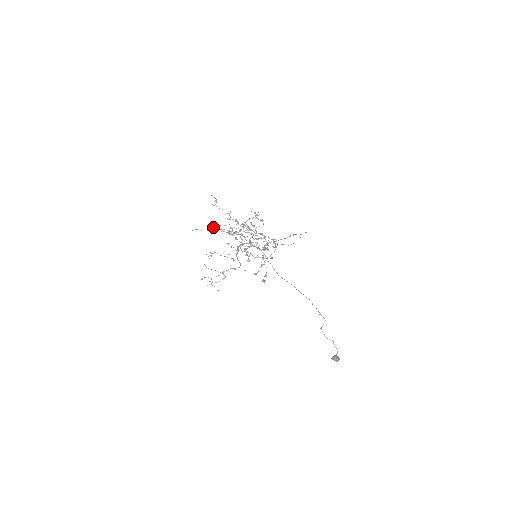
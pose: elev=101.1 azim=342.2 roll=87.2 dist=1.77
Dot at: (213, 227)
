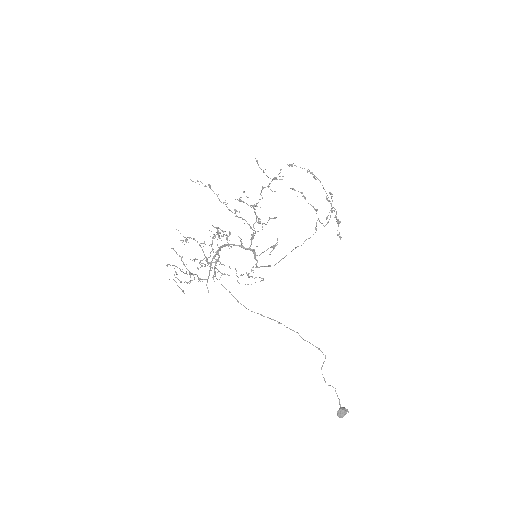
Dot at: occluded
